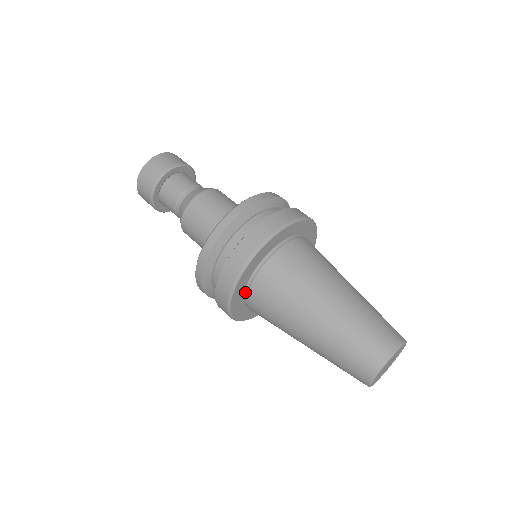
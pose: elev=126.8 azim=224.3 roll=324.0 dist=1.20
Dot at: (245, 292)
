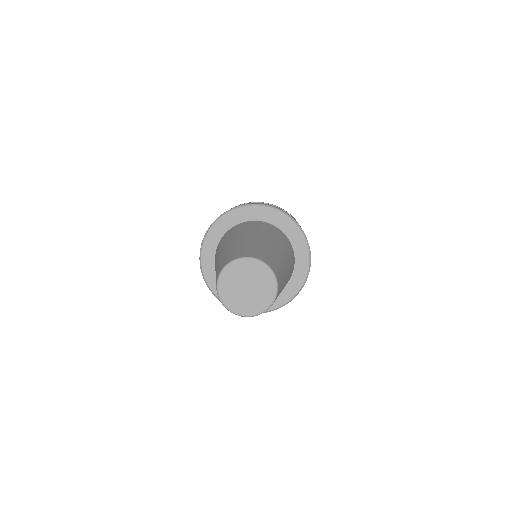
Dot at: occluded
